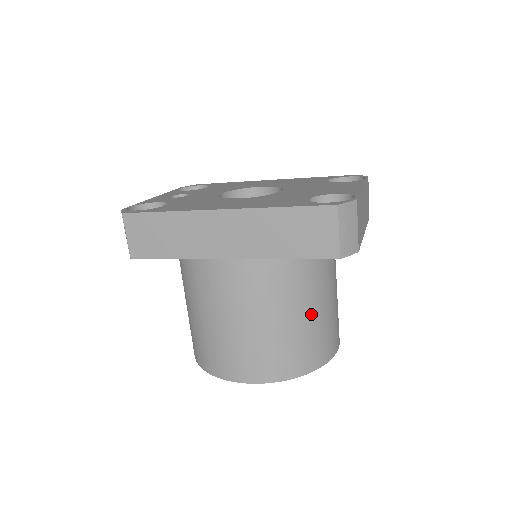
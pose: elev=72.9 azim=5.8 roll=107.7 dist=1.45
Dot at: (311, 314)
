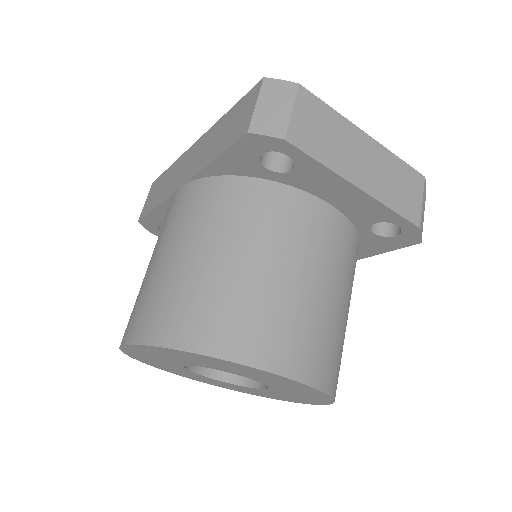
Dot at: (236, 263)
